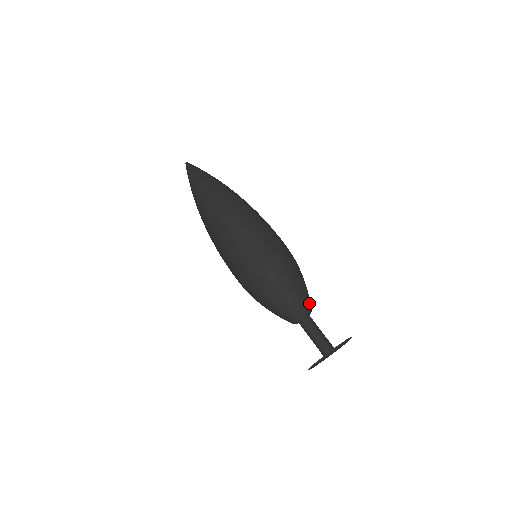
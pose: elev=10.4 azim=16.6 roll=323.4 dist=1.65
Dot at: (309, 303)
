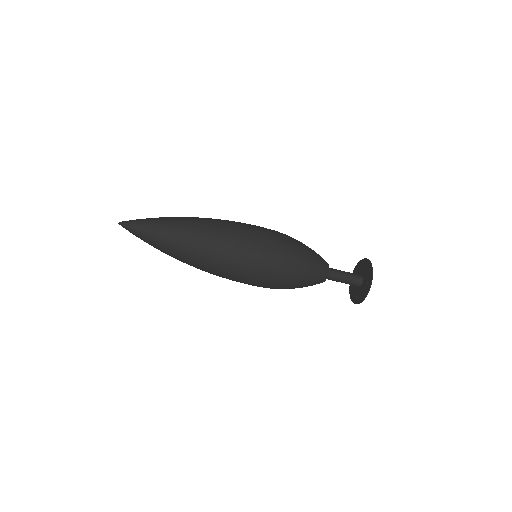
Dot at: (323, 259)
